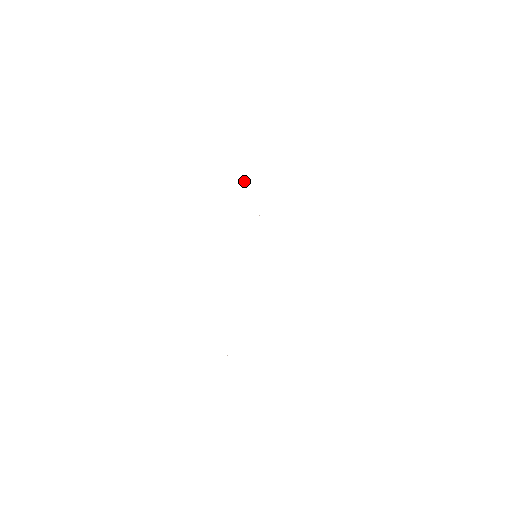
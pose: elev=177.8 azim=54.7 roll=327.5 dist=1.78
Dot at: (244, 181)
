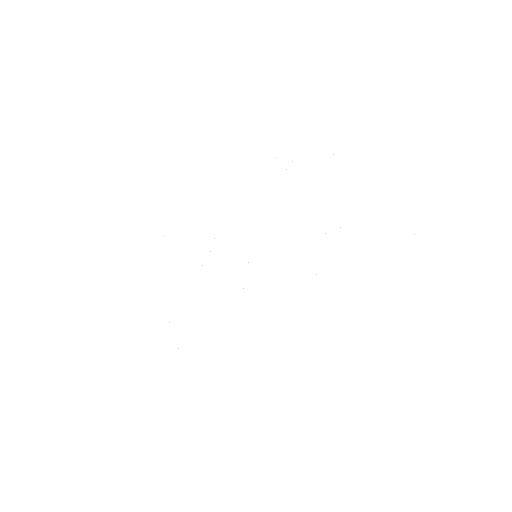
Dot at: occluded
